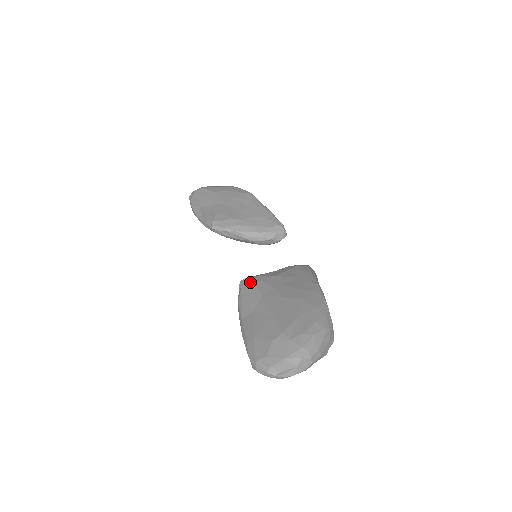
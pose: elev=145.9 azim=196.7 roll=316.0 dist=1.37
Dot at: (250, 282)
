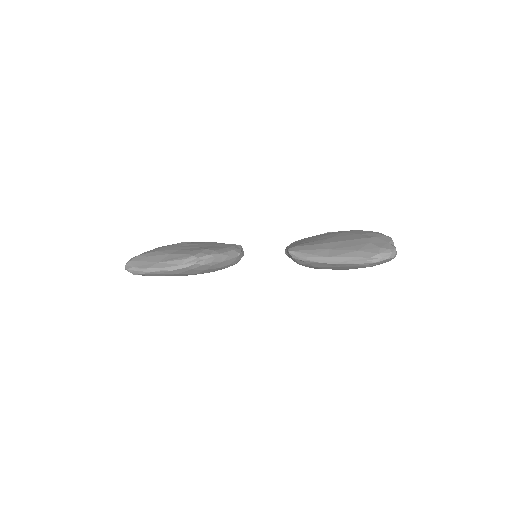
Dot at: (297, 247)
